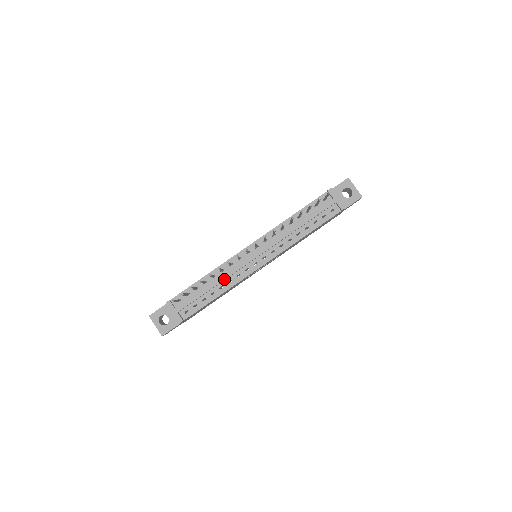
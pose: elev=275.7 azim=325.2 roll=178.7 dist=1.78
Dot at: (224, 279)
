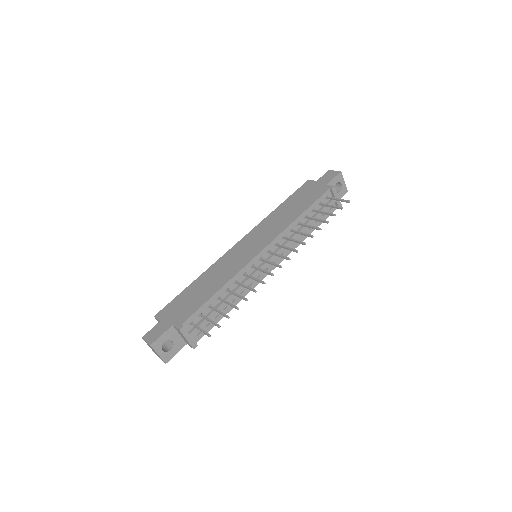
Dot at: (239, 292)
